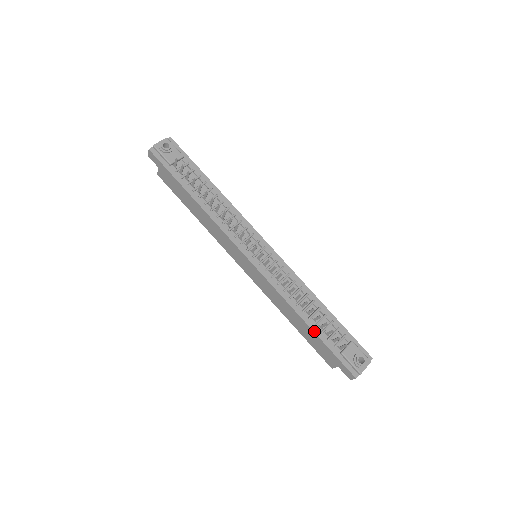
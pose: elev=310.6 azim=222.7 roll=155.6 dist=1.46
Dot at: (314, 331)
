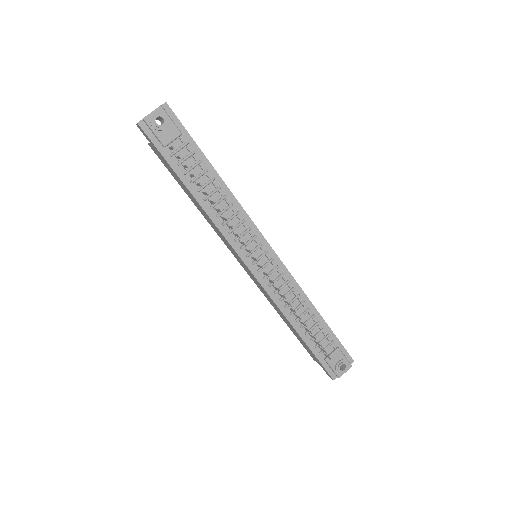
Dot at: (303, 339)
